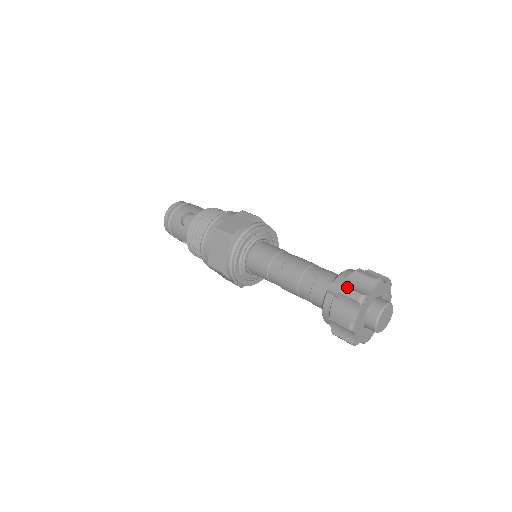
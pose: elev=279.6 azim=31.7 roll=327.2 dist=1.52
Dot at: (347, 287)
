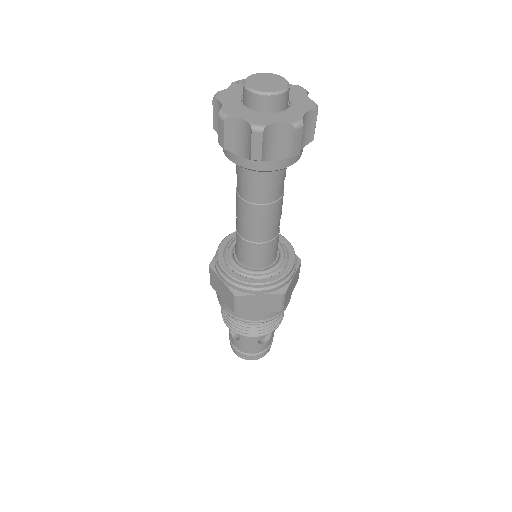
Dot at: occluded
